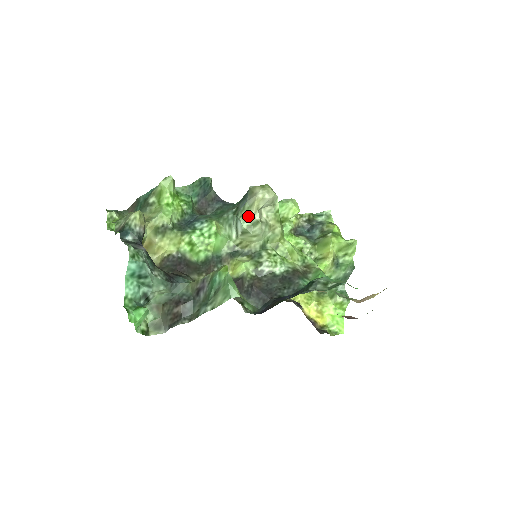
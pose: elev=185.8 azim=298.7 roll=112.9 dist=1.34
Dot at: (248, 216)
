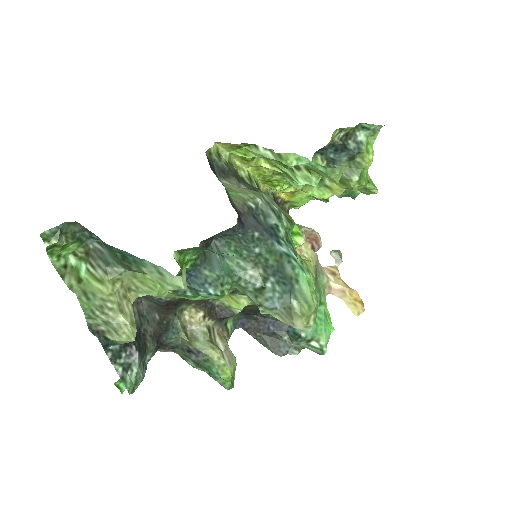
Dot at: (272, 315)
